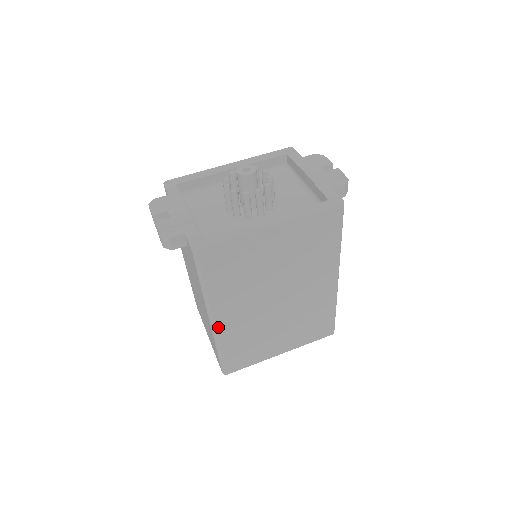
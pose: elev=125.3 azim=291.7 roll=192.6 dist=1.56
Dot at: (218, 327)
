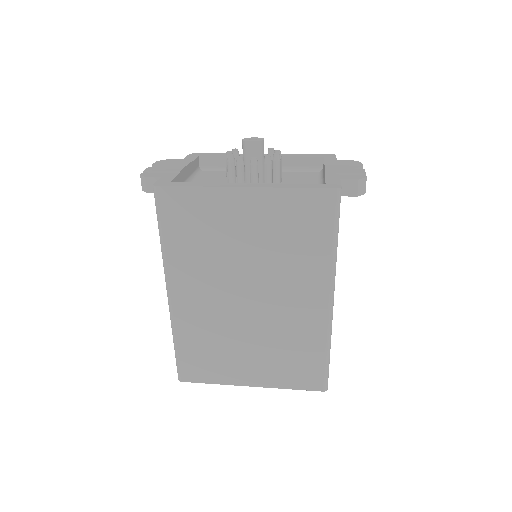
Dot at: (174, 304)
